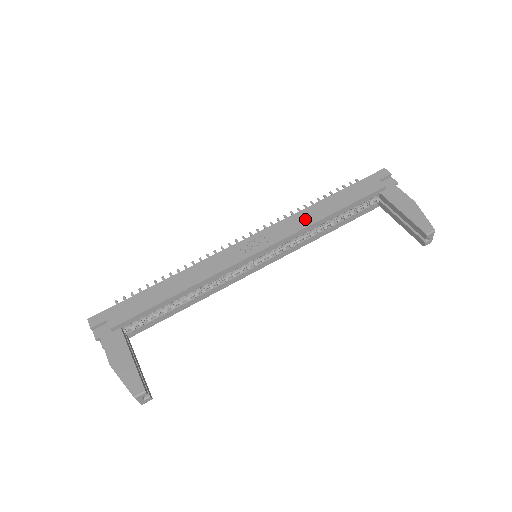
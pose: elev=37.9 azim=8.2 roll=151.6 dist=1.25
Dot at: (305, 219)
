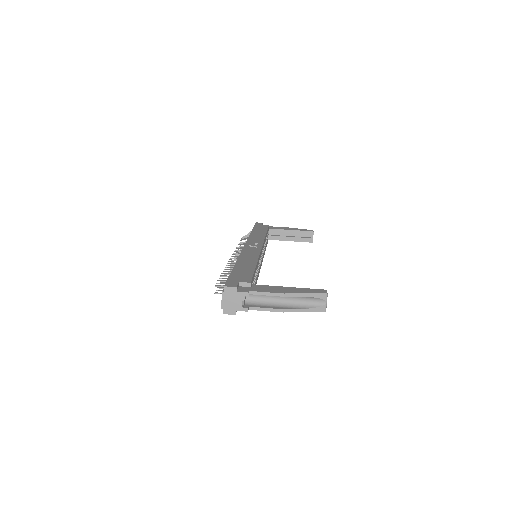
Dot at: (258, 236)
